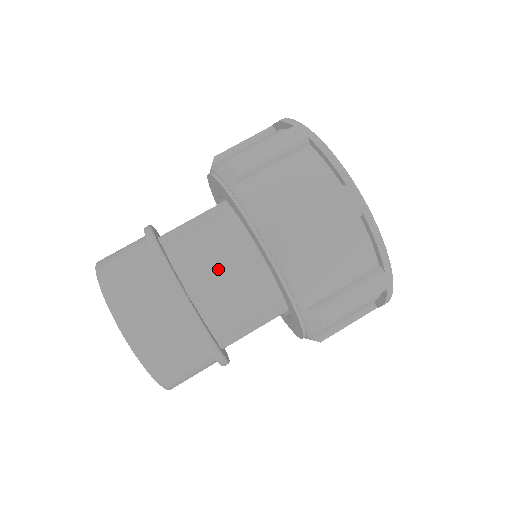
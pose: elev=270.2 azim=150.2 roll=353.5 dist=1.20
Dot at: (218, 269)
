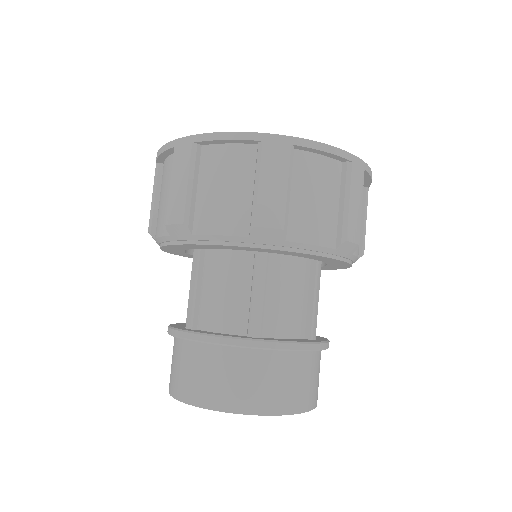
Dot at: (251, 297)
